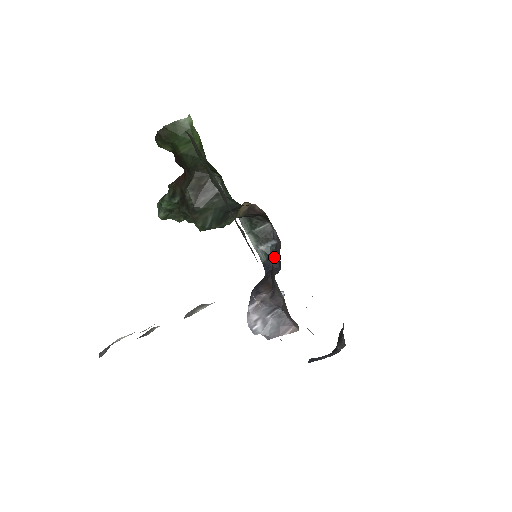
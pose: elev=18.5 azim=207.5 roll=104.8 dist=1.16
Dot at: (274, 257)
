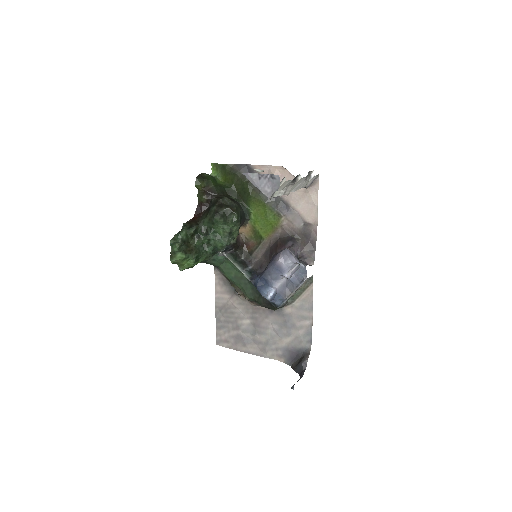
Dot at: (256, 272)
